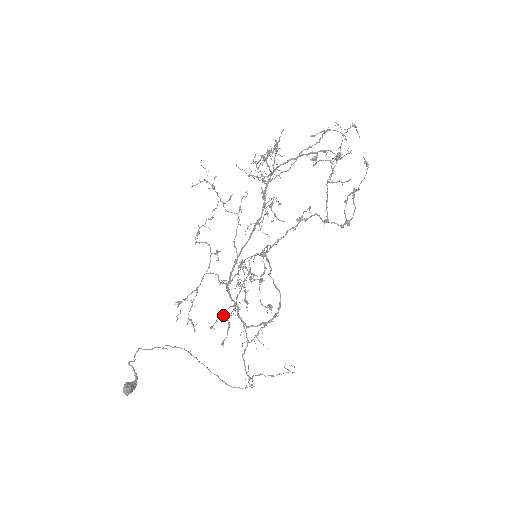
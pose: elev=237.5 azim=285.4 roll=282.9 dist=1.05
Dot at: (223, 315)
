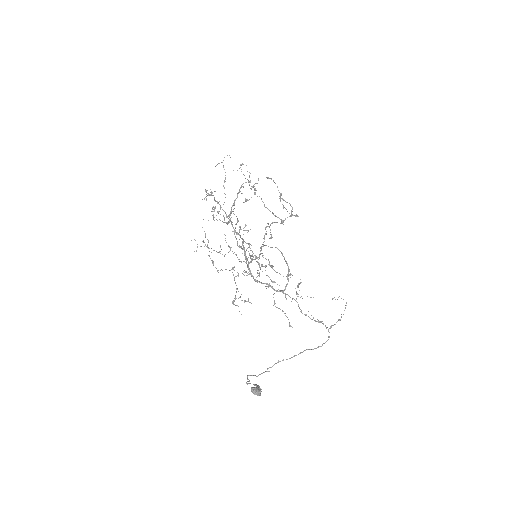
Dot at: occluded
